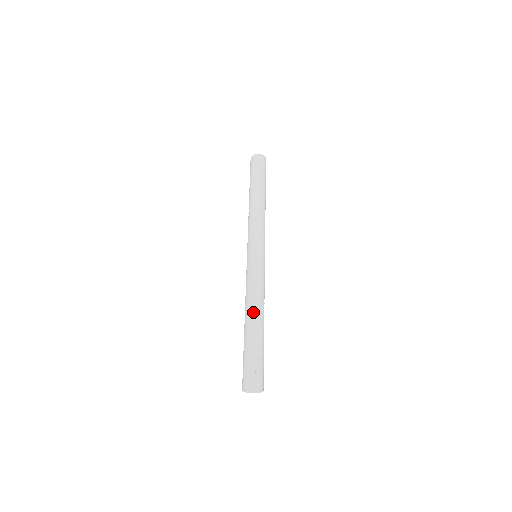
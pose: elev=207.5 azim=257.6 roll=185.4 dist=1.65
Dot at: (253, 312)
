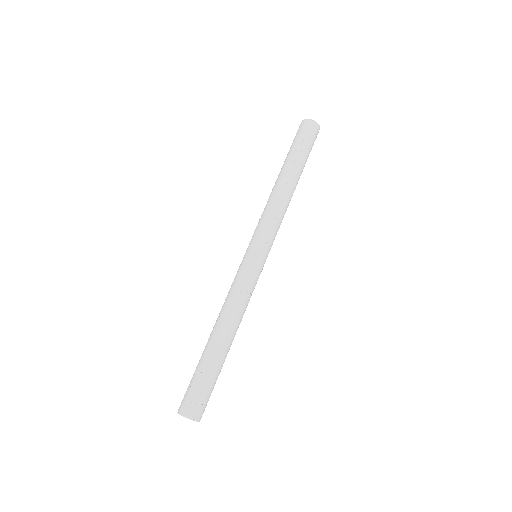
Dot at: (229, 332)
